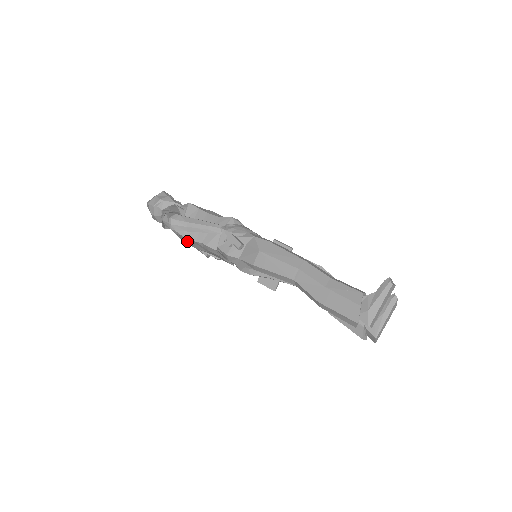
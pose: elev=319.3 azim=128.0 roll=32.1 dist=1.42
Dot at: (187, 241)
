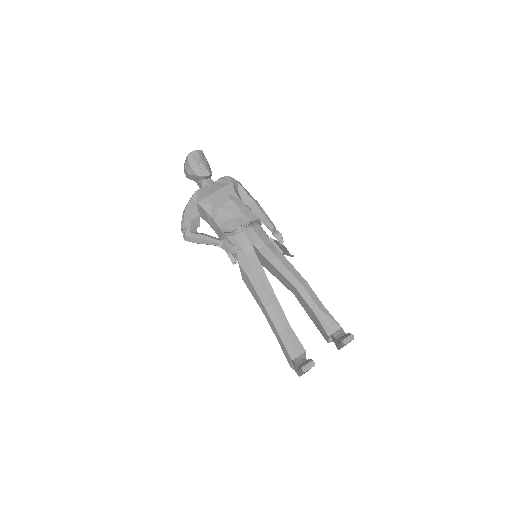
Dot at: occluded
